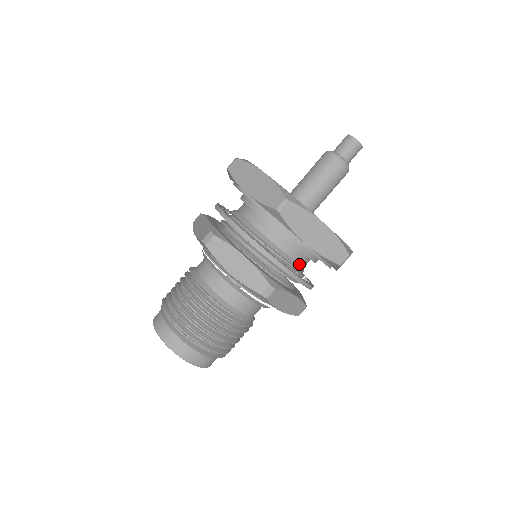
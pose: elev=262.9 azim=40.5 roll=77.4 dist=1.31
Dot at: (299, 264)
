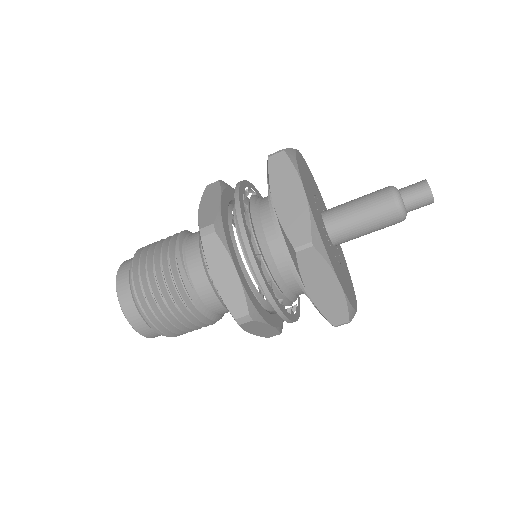
Dot at: occluded
